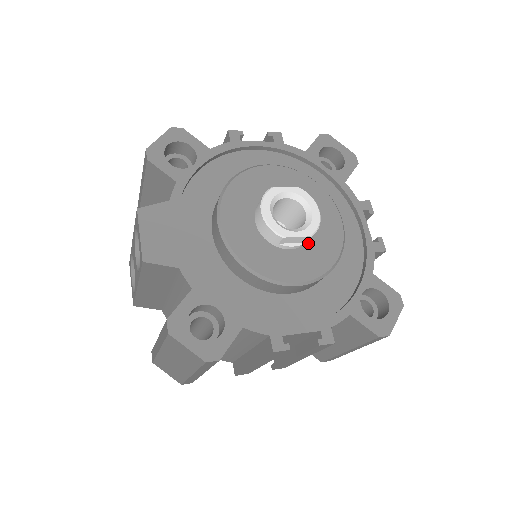
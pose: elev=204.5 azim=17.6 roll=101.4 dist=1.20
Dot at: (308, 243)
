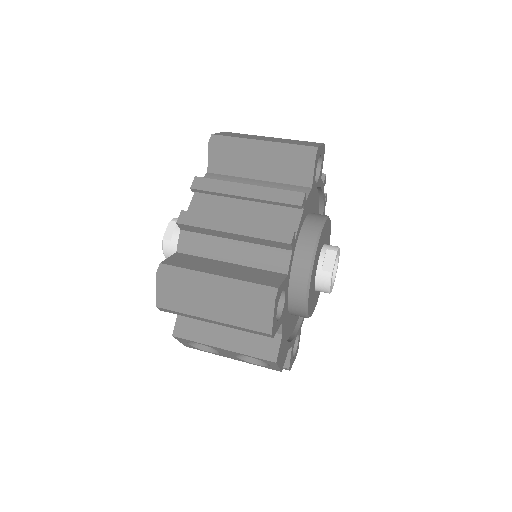
Dot at: occluded
